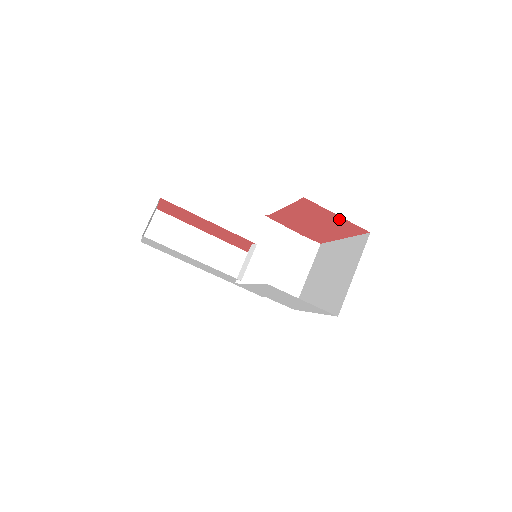
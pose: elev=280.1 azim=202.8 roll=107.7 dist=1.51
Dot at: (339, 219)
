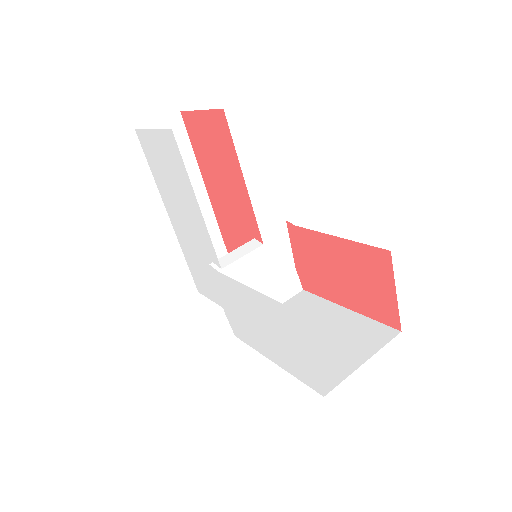
Dot at: (388, 296)
